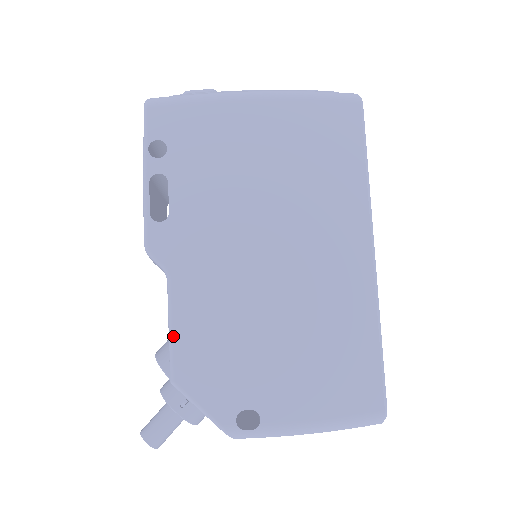
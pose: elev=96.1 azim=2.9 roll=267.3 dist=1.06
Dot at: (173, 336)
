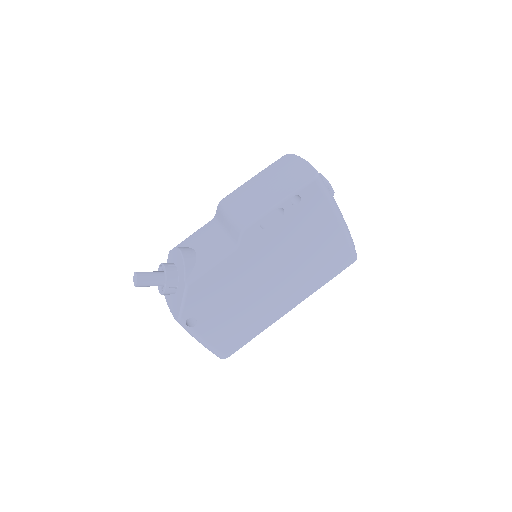
Dot at: (209, 271)
